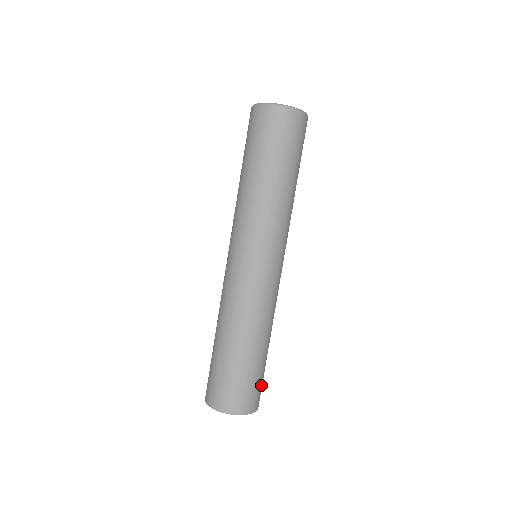
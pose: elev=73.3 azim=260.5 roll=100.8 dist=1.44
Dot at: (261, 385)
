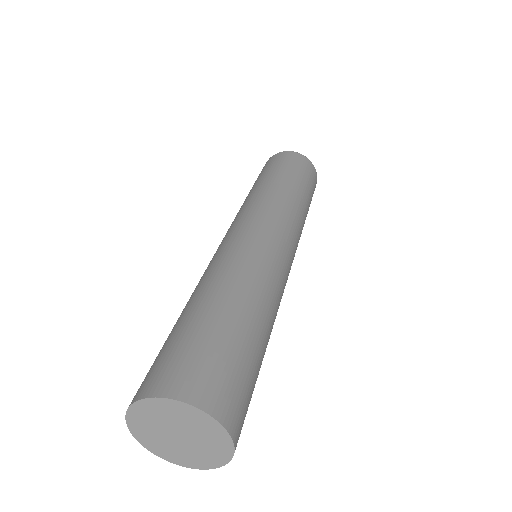
Dot at: (248, 399)
